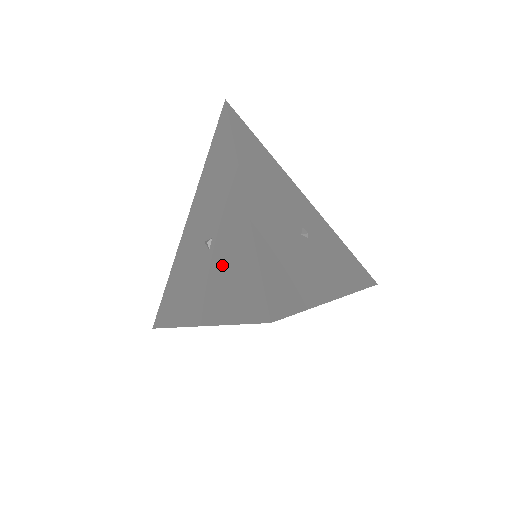
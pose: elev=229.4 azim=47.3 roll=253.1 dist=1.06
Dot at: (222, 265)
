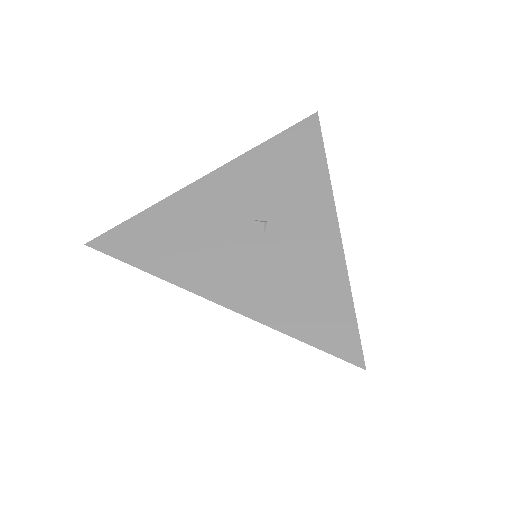
Dot at: occluded
